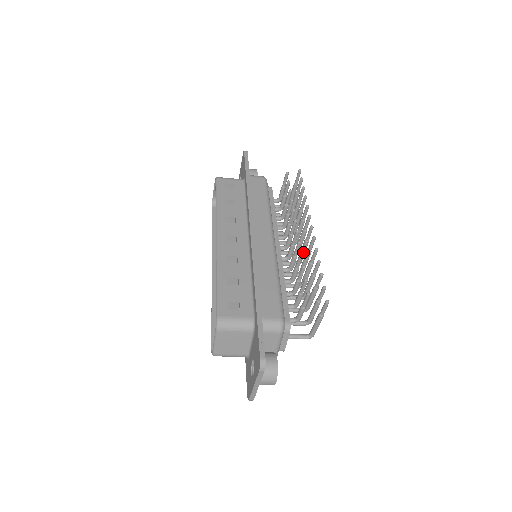
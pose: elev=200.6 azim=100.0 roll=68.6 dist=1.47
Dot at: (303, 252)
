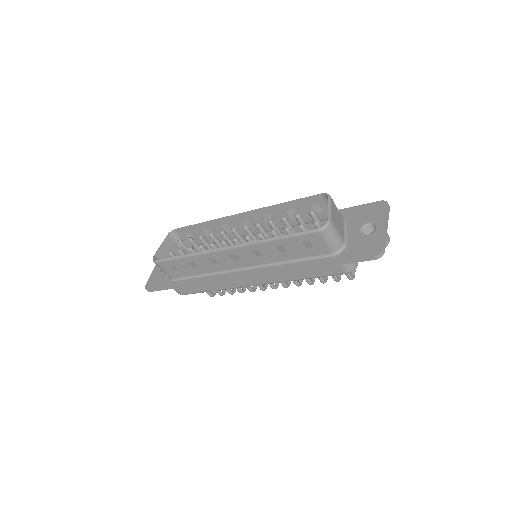
Dot at: occluded
